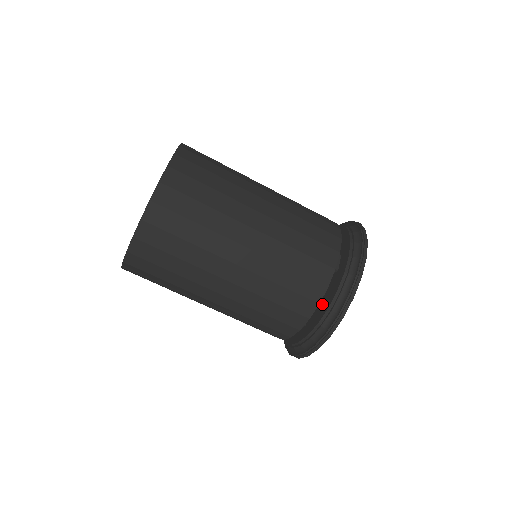
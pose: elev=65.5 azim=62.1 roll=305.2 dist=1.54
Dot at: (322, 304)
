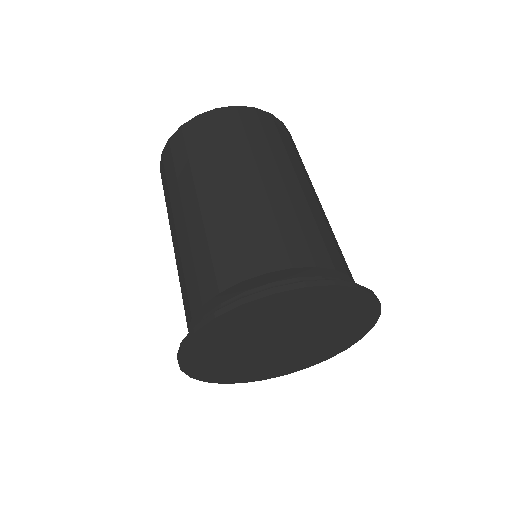
Dot at: occluded
